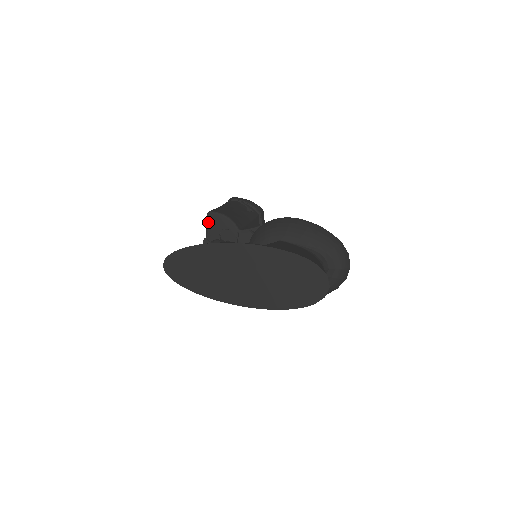
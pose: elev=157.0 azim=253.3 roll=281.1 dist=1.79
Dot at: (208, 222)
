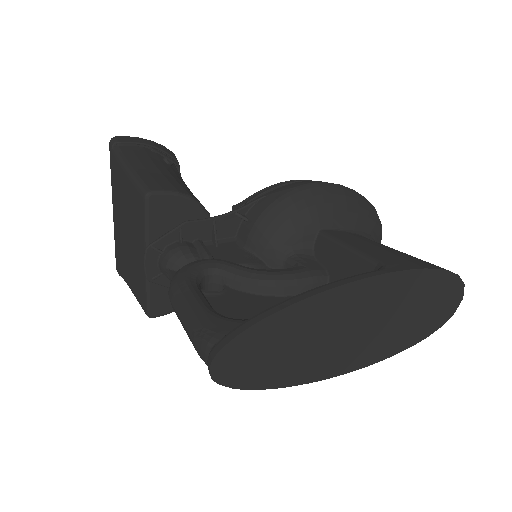
Dot at: (149, 213)
